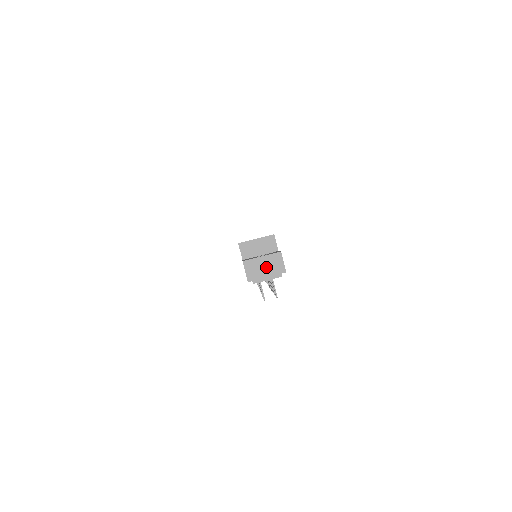
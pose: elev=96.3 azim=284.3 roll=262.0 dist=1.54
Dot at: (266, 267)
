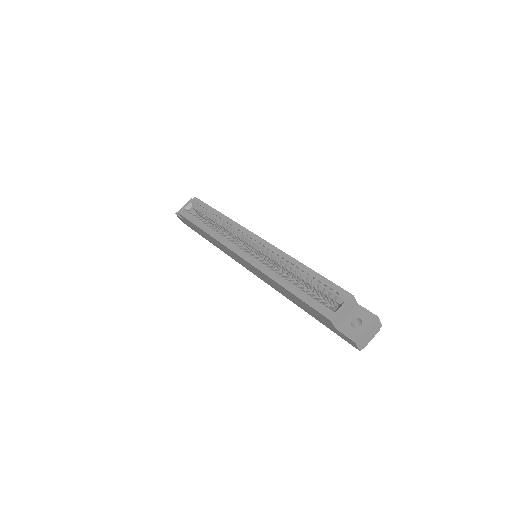
Dot at: (370, 333)
